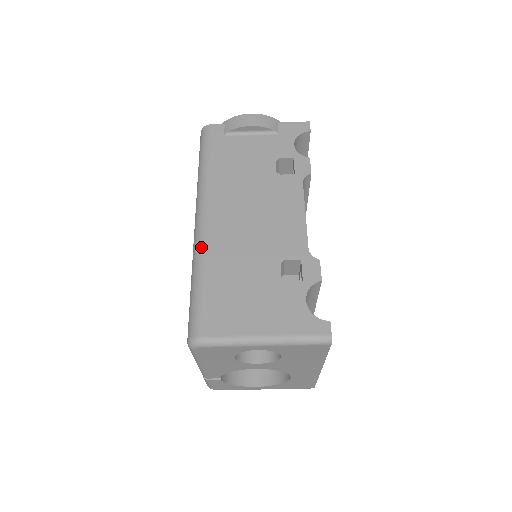
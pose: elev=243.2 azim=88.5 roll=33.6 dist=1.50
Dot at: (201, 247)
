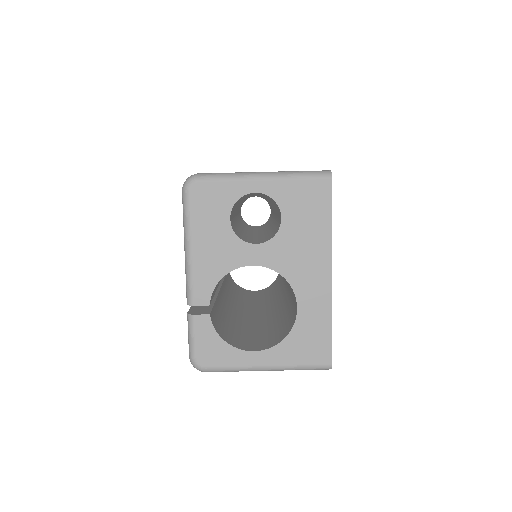
Dot at: occluded
